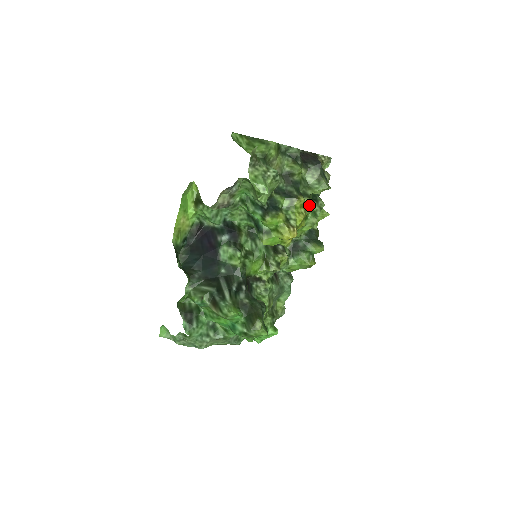
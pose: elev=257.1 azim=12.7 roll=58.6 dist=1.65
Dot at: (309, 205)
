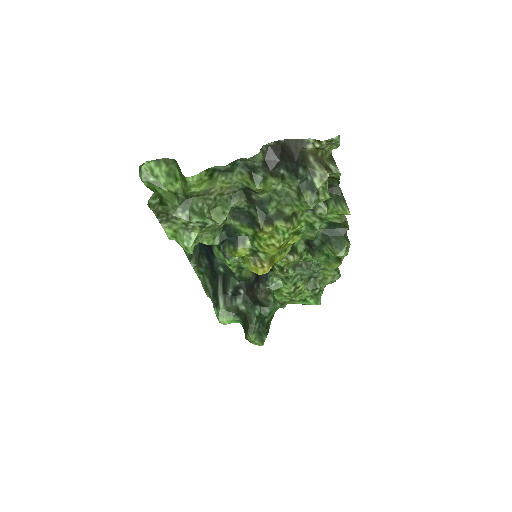
Dot at: (288, 228)
